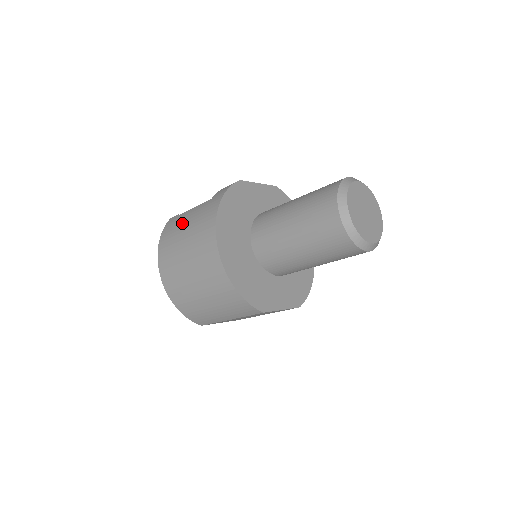
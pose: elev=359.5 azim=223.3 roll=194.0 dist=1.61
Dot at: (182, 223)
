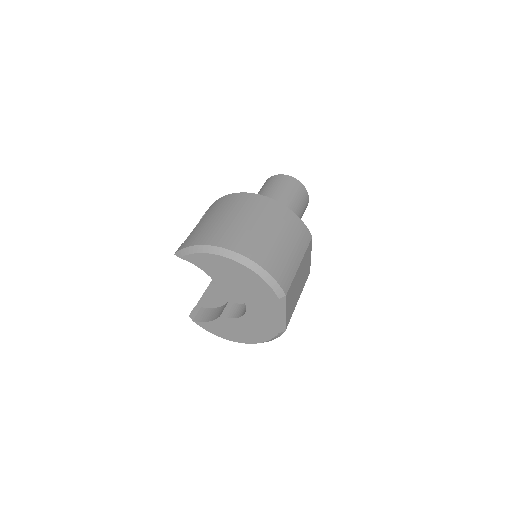
Dot at: (204, 224)
